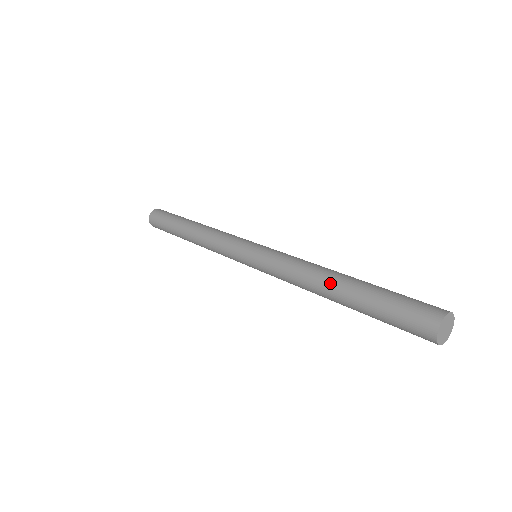
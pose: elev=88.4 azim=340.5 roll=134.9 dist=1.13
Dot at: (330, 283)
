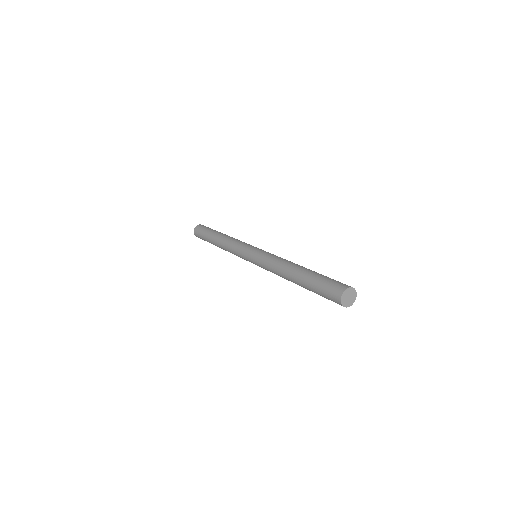
Dot at: (292, 270)
